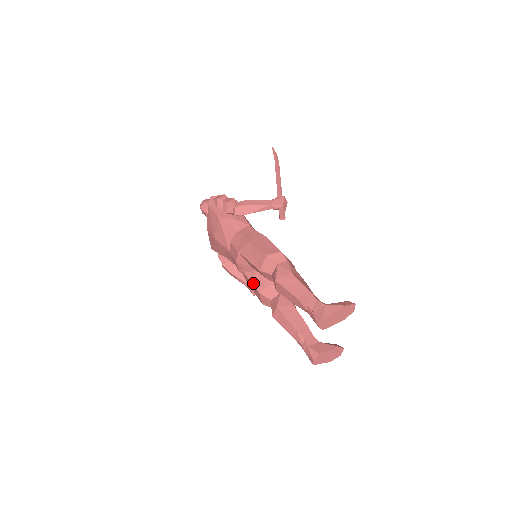
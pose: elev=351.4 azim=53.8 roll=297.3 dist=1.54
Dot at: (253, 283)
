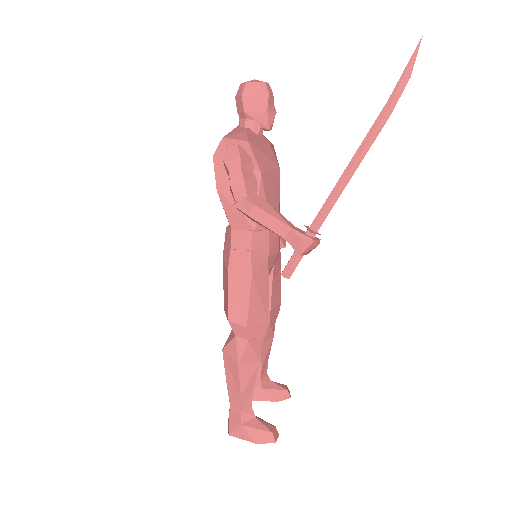
Dot at: occluded
